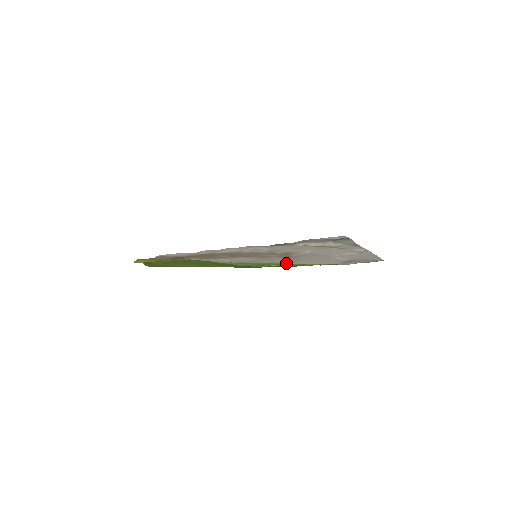
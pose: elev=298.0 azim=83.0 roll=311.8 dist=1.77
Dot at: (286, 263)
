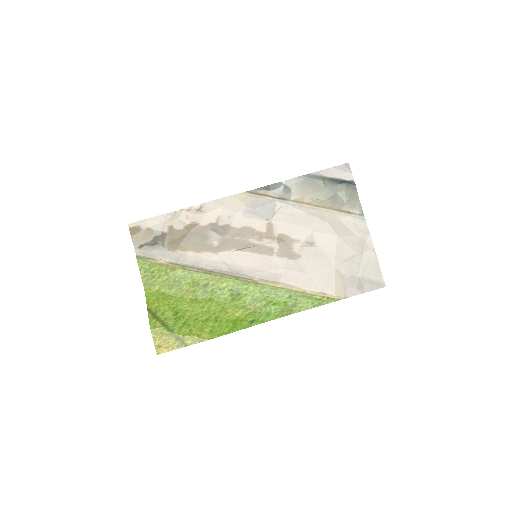
Dot at: (292, 285)
